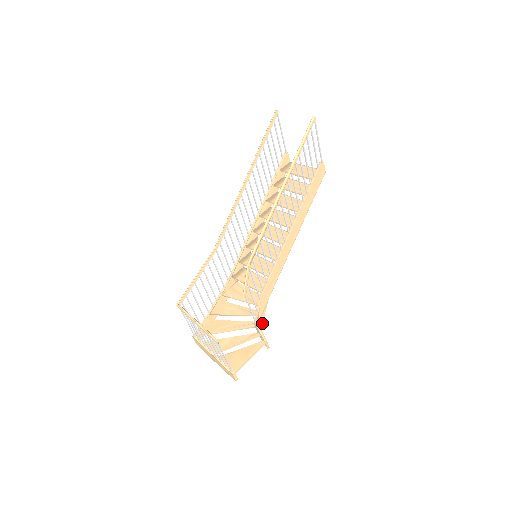
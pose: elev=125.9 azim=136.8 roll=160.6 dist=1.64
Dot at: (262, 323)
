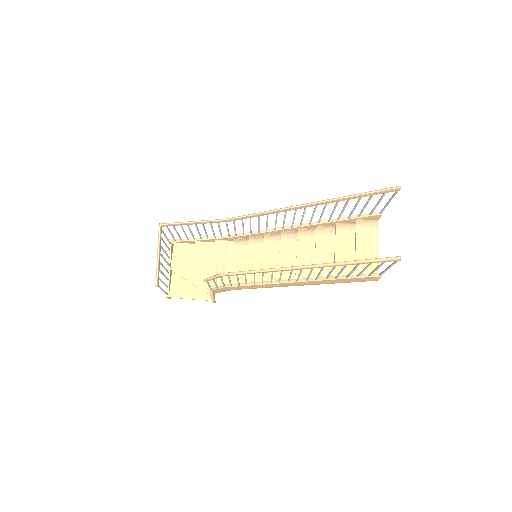
Dot at: (218, 292)
